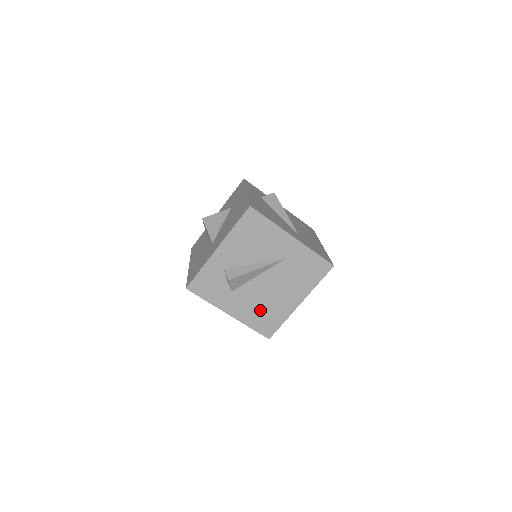
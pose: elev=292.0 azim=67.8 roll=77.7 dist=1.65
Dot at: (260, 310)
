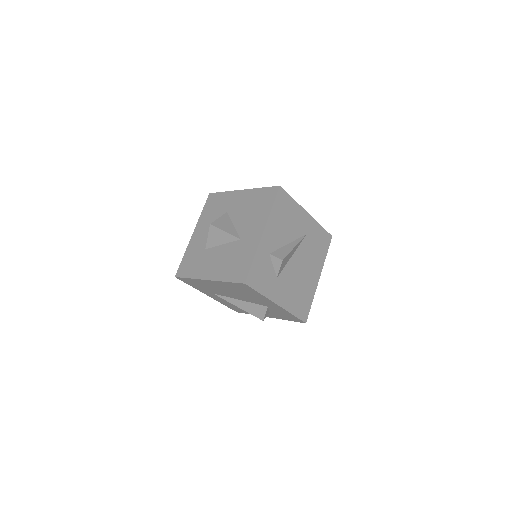
Dot at: (297, 293)
